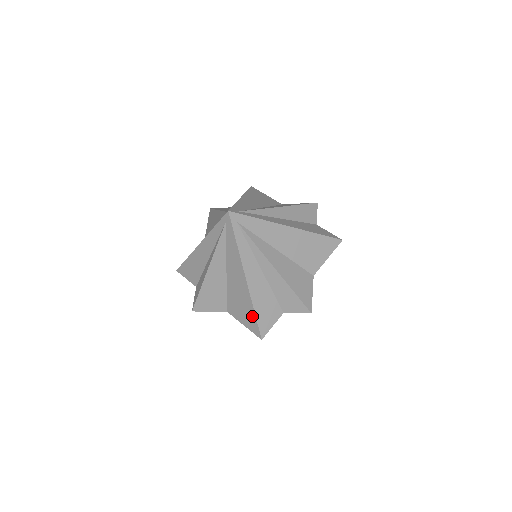
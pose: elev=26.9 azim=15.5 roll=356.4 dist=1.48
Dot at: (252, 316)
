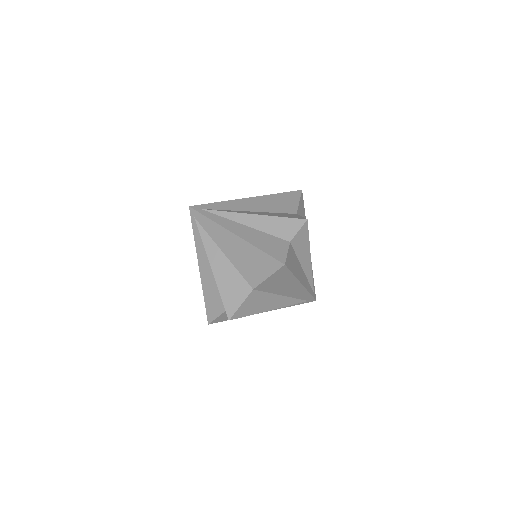
Dot at: (262, 256)
